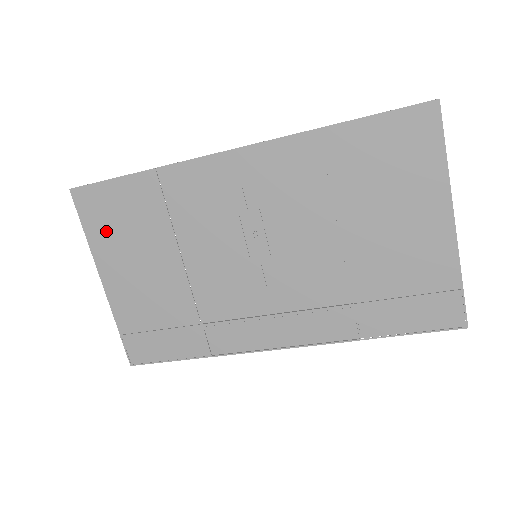
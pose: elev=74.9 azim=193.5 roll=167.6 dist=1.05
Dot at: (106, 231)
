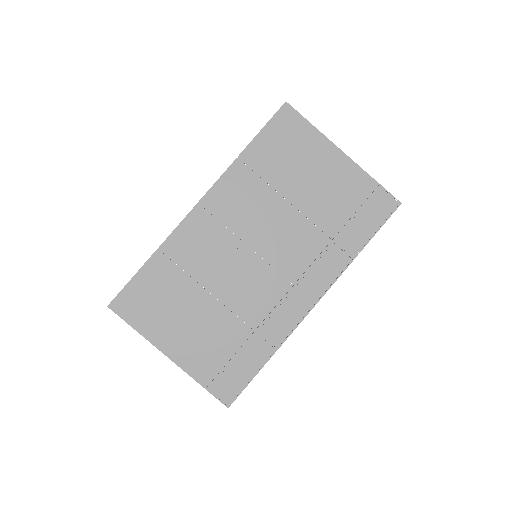
Dot at: (150, 316)
